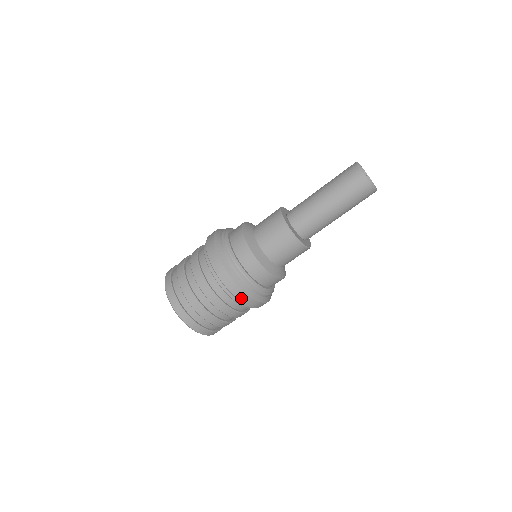
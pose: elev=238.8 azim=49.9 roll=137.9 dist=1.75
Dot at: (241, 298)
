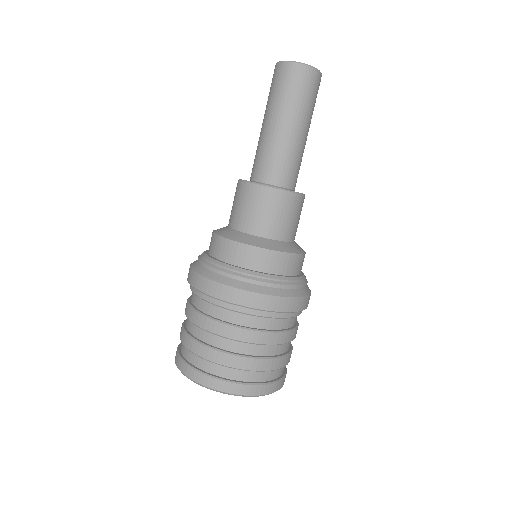
Dot at: (258, 304)
